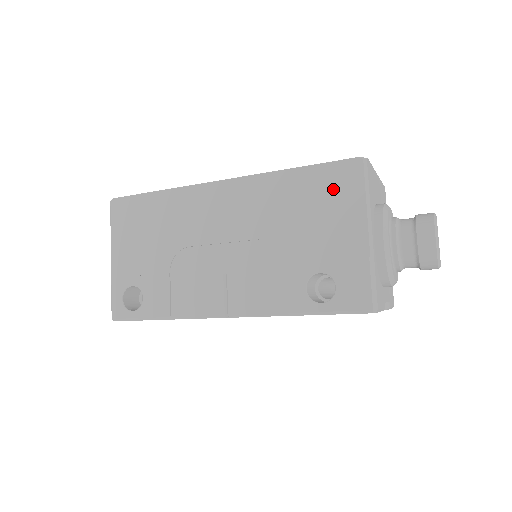
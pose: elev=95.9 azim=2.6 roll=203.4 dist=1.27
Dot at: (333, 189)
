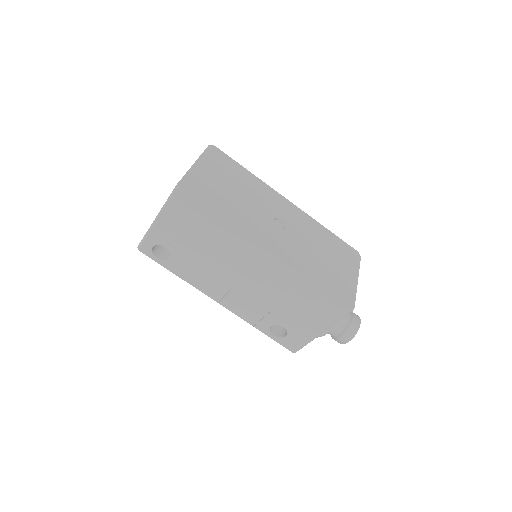
Dot at: (324, 308)
